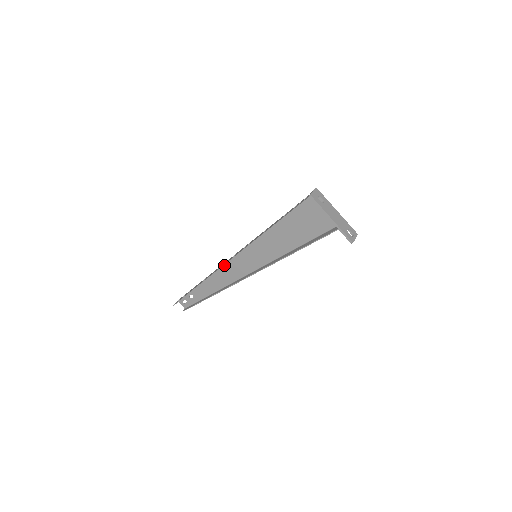
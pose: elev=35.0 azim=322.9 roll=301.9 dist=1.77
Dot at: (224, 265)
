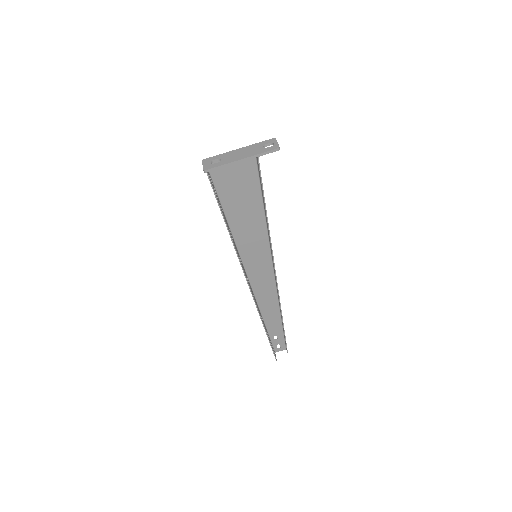
Dot at: (254, 292)
